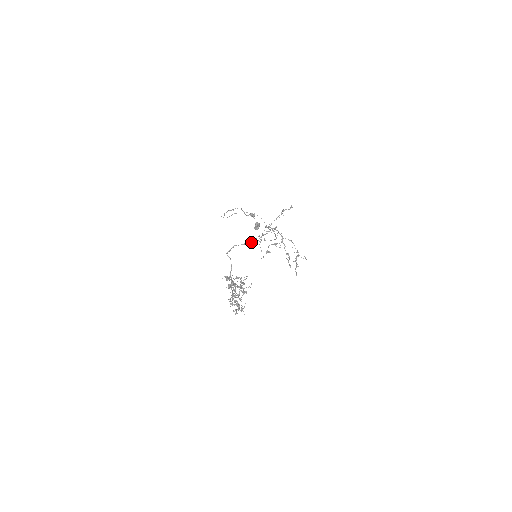
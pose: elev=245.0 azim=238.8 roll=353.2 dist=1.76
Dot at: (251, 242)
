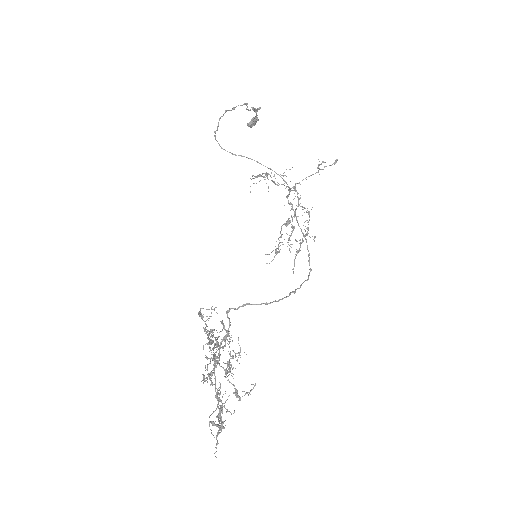
Dot at: (277, 301)
